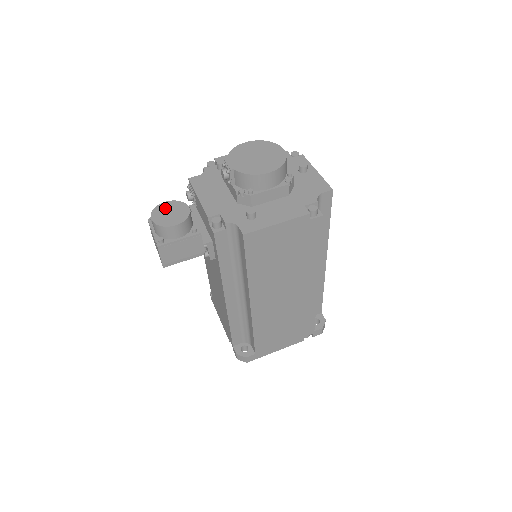
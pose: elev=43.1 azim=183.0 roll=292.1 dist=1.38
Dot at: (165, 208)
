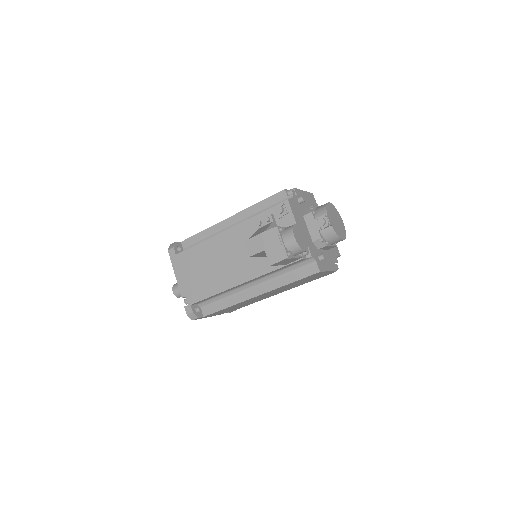
Dot at: (298, 231)
